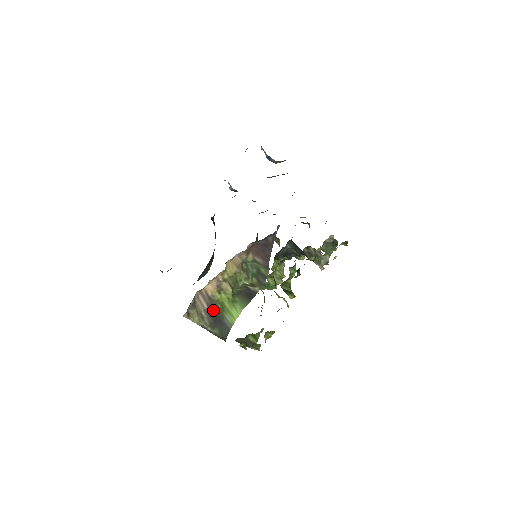
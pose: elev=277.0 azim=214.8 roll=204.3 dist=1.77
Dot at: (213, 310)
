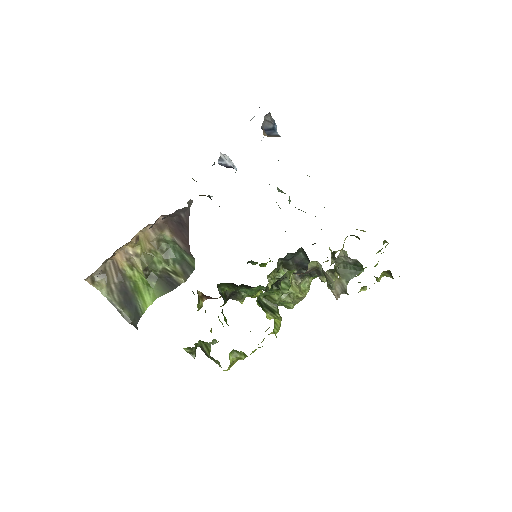
Dot at: (125, 287)
